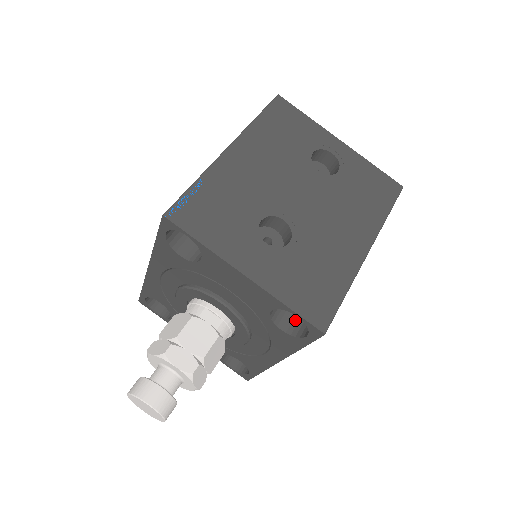
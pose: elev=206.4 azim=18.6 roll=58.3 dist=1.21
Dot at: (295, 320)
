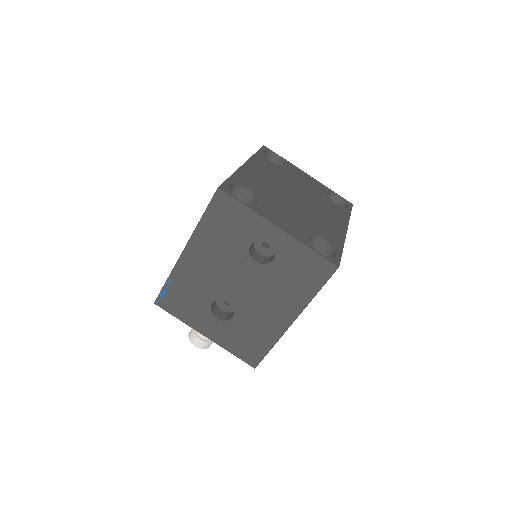
Dot at: occluded
